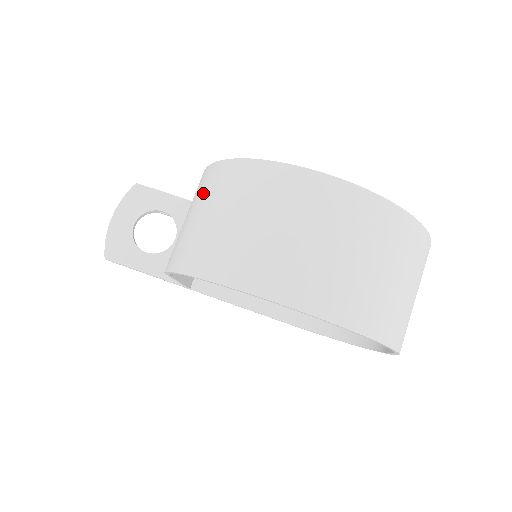
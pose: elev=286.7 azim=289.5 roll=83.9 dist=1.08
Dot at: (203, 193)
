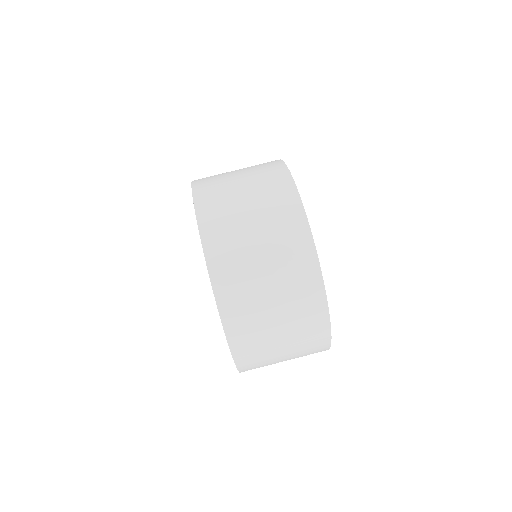
Dot at: occluded
